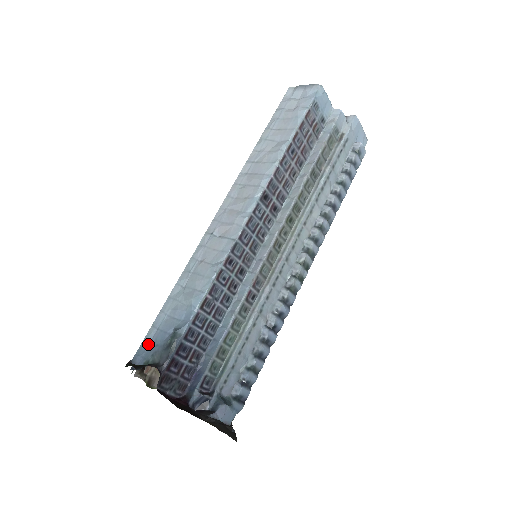
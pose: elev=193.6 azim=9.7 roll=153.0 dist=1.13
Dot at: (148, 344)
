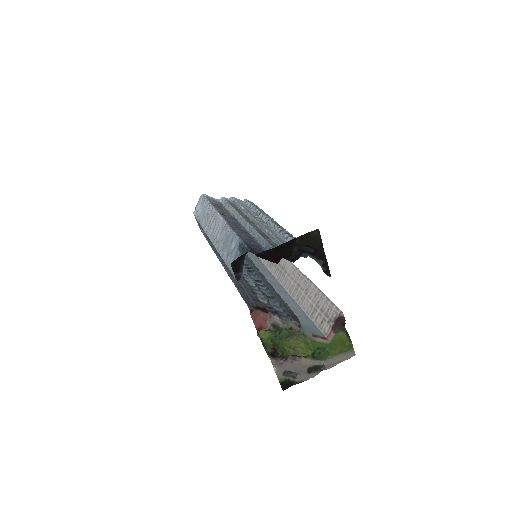
Dot at: occluded
